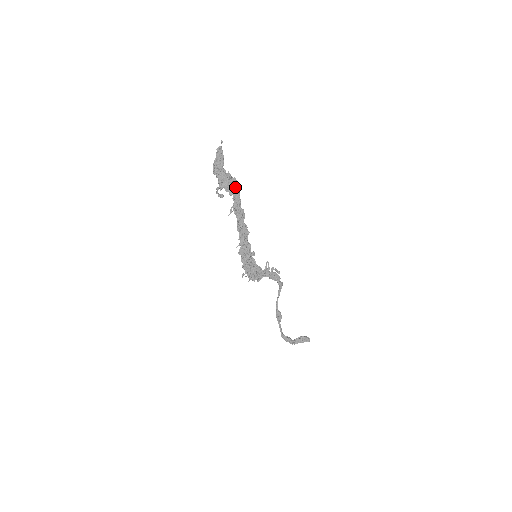
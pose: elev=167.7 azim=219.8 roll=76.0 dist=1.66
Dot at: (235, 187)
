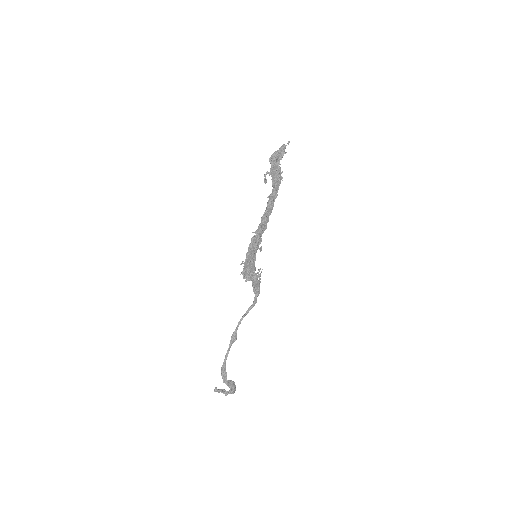
Dot at: (279, 182)
